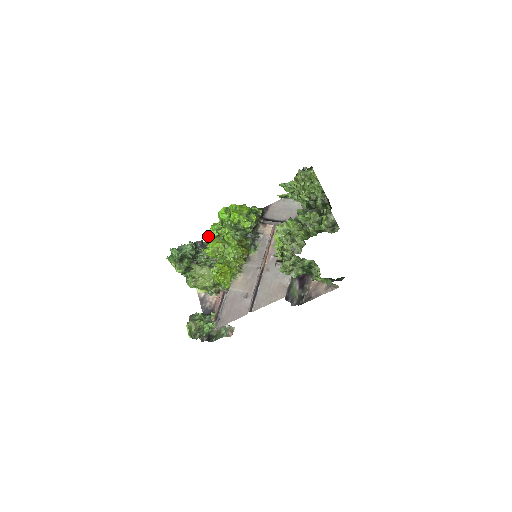
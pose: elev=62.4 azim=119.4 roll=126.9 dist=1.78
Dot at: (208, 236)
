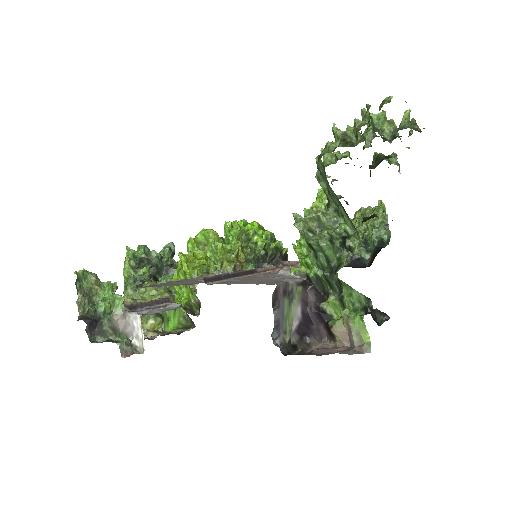
Dot at: occluded
